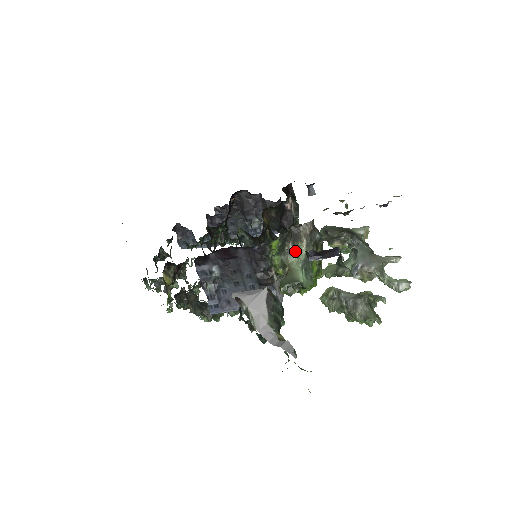
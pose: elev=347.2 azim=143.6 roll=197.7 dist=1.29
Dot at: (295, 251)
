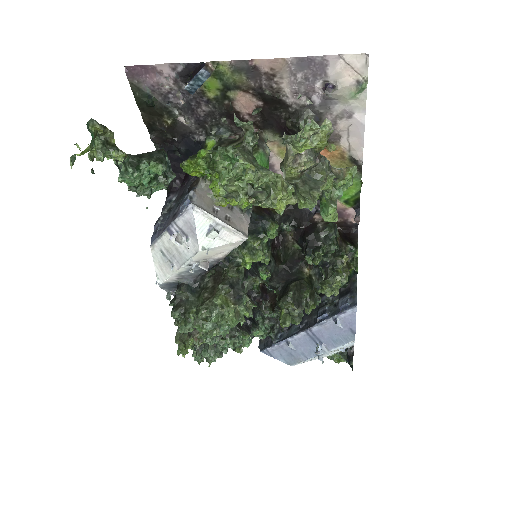
Dot at: occluded
